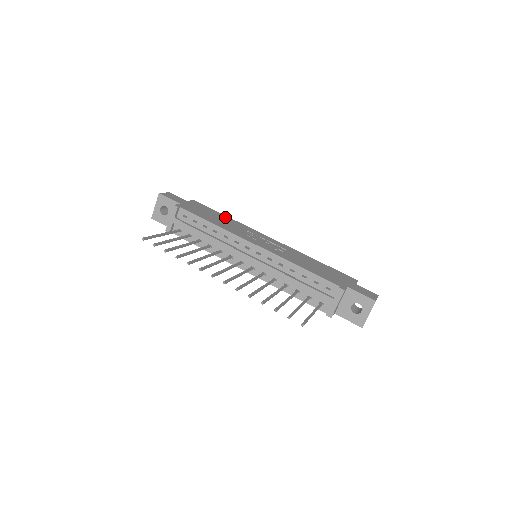
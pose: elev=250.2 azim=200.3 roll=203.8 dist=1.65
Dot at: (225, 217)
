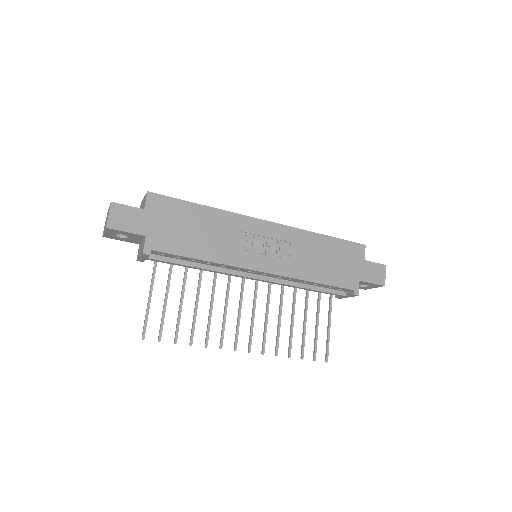
Dot at: (204, 213)
